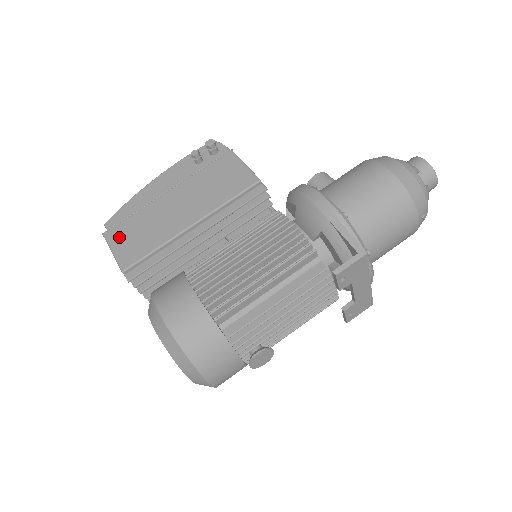
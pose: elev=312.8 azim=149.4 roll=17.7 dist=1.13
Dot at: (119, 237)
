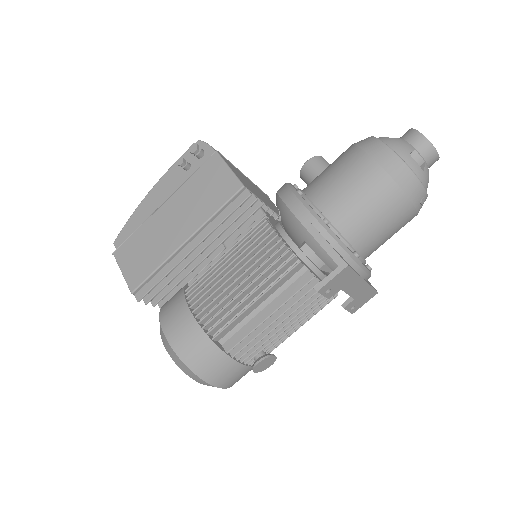
Dot at: (126, 257)
